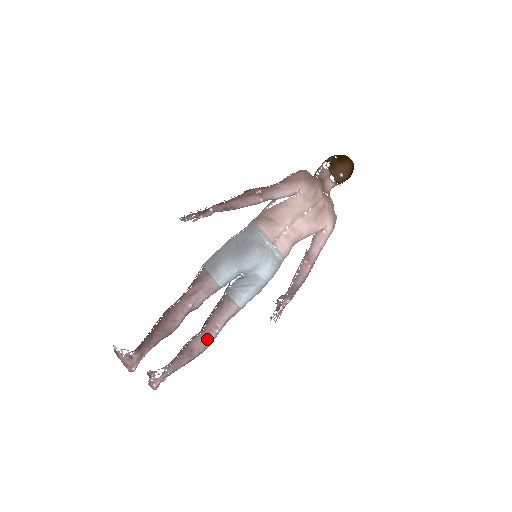
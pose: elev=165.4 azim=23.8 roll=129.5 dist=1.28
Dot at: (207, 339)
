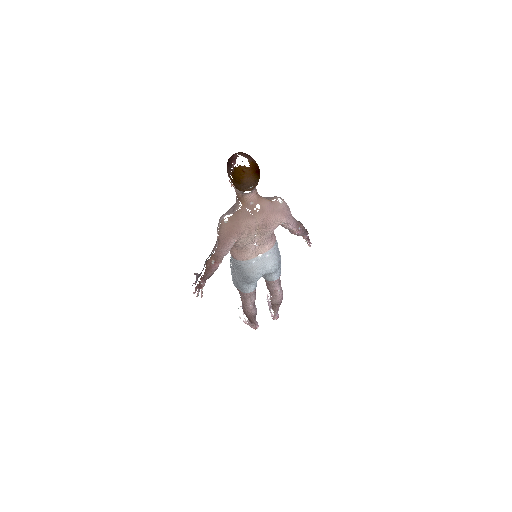
Dot at: (278, 297)
